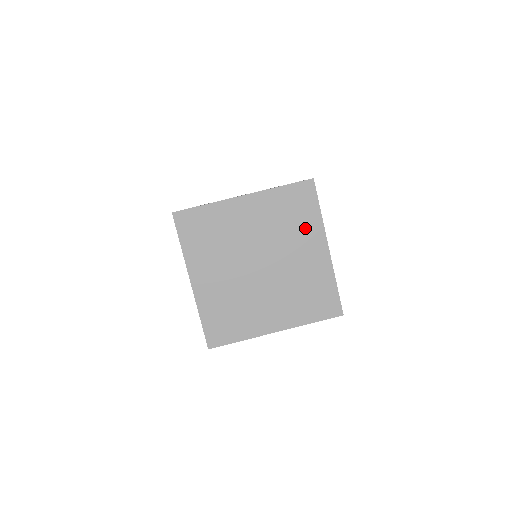
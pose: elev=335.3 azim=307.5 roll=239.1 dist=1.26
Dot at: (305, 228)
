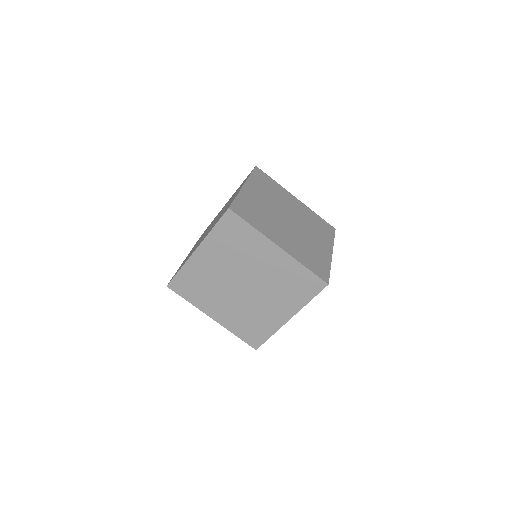
Dot at: occluded
